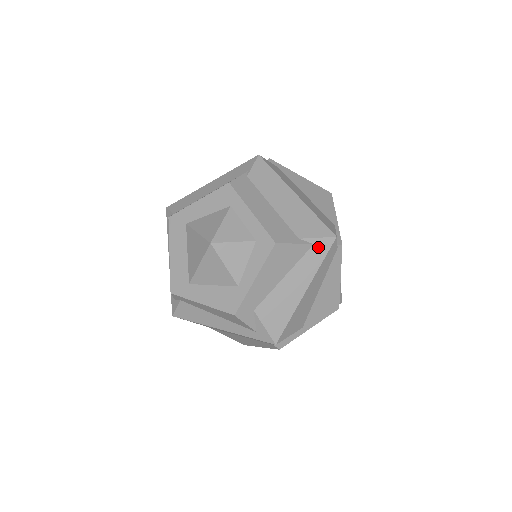
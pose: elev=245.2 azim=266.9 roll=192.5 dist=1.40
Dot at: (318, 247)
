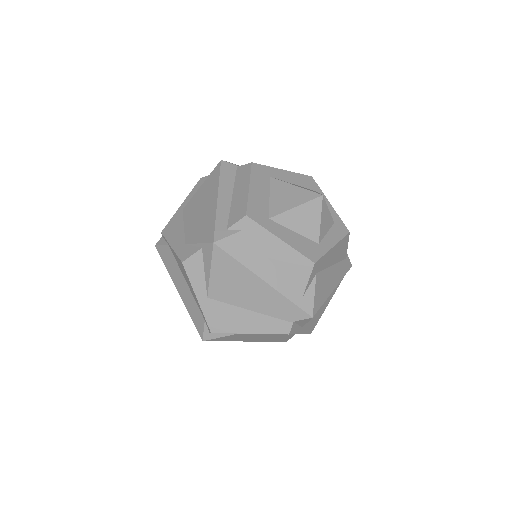
Dot at: (346, 263)
